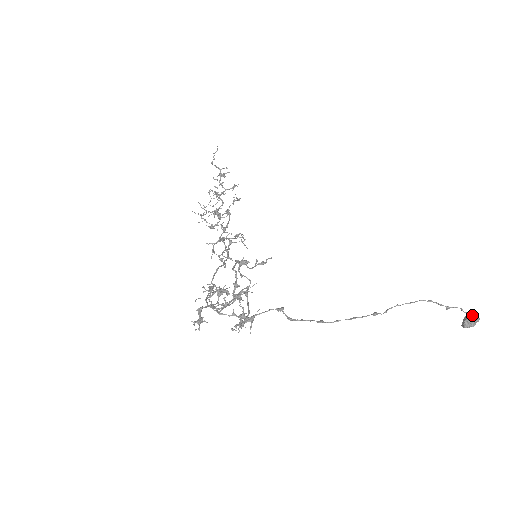
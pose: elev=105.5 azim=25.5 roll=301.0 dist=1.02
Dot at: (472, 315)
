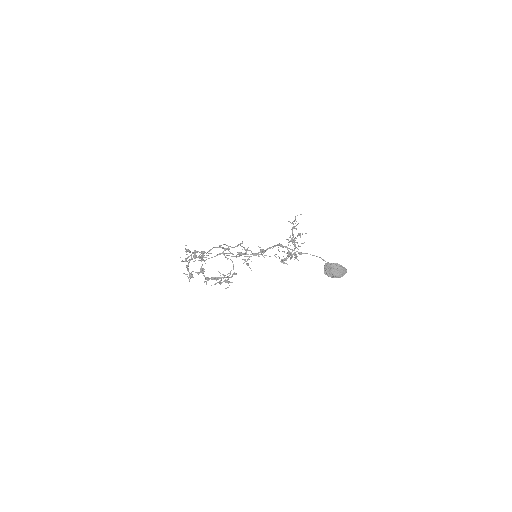
Dot at: (330, 263)
